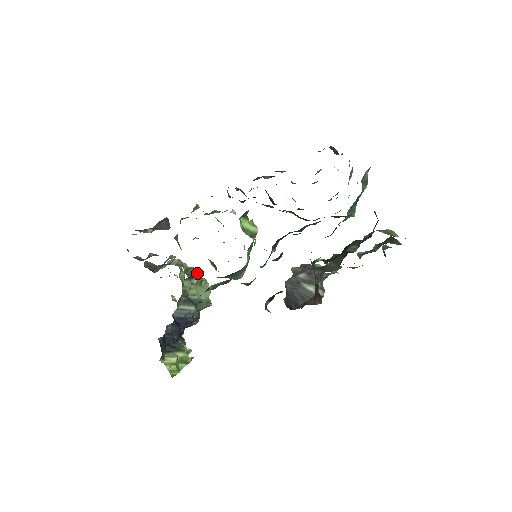
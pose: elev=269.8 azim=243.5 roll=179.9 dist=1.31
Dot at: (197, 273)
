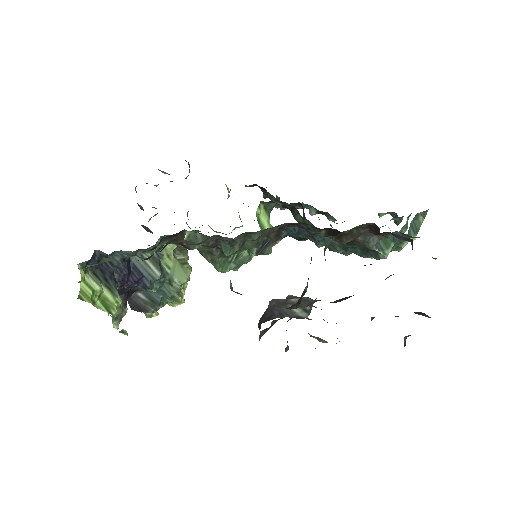
Dot at: (187, 255)
